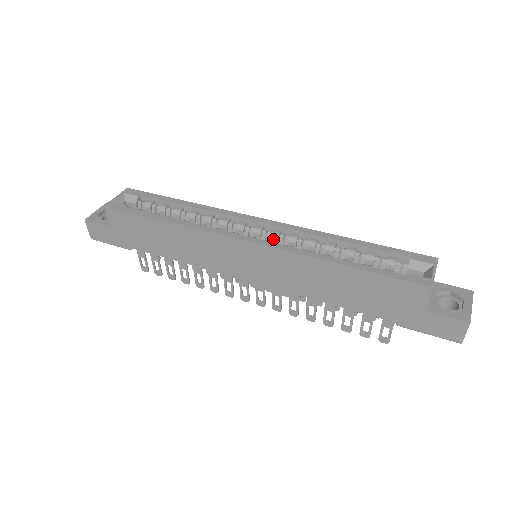
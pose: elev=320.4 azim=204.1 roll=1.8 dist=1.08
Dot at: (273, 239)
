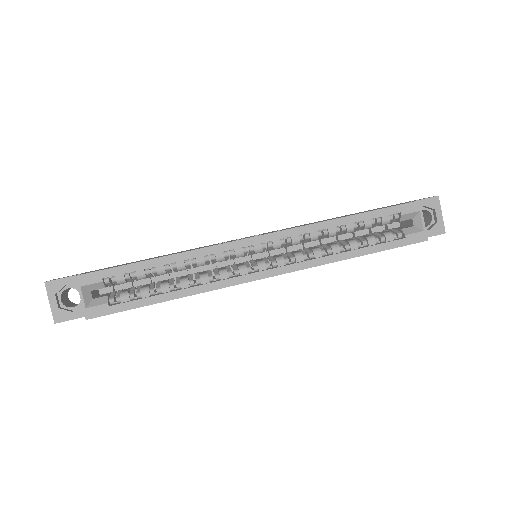
Dot at: occluded
